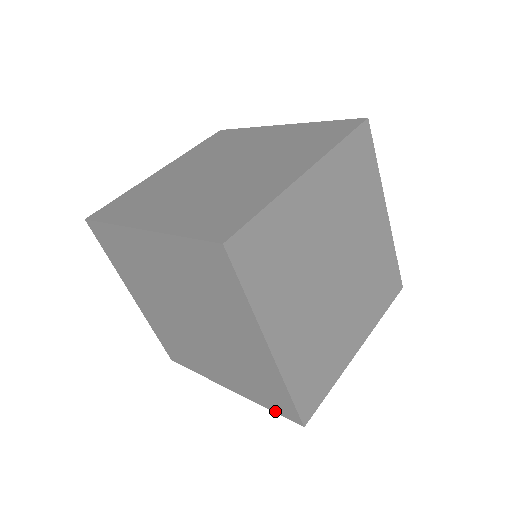
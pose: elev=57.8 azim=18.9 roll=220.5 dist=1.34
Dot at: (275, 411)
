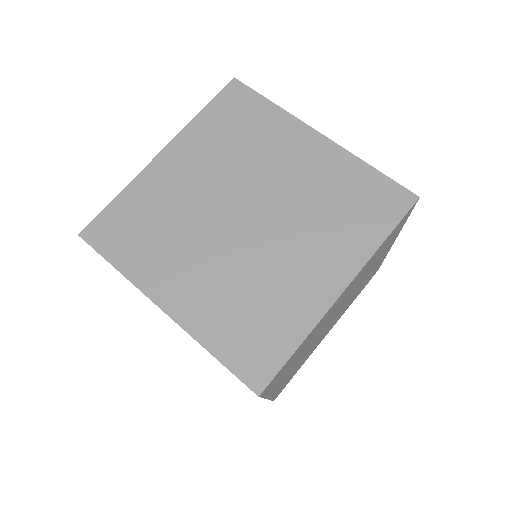
Dot at: (227, 363)
